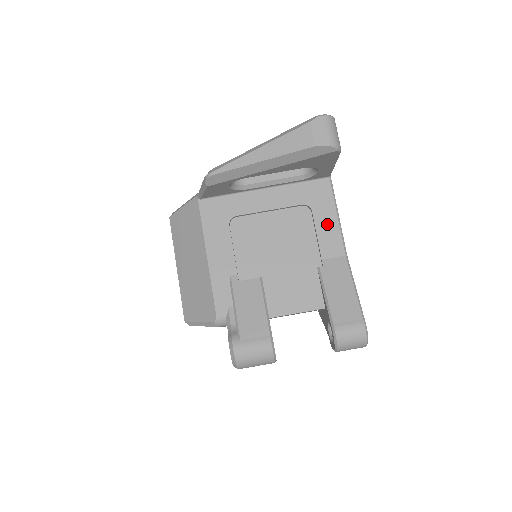
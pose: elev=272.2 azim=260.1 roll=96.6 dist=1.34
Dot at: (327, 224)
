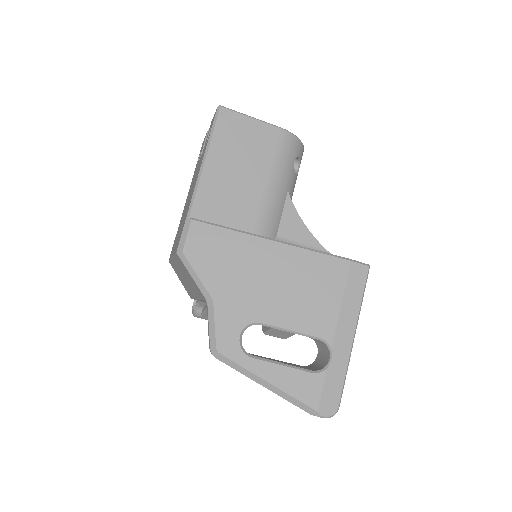
Dot at: occluded
